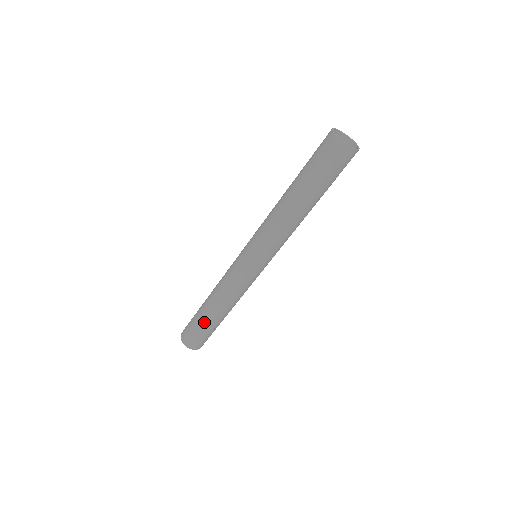
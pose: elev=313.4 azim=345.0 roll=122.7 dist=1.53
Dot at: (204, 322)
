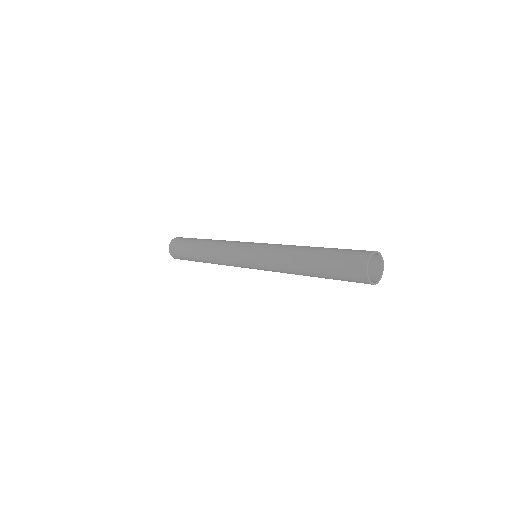
Dot at: (190, 251)
